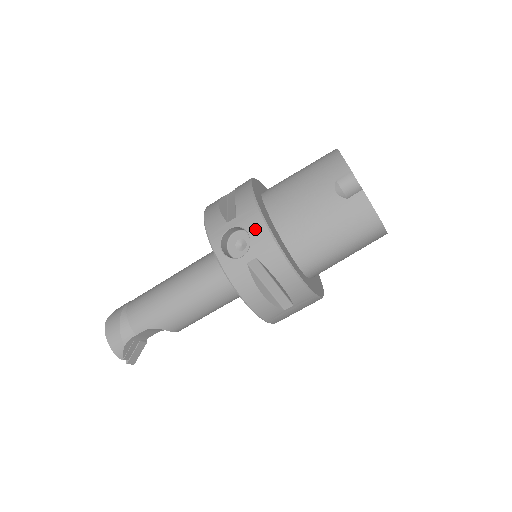
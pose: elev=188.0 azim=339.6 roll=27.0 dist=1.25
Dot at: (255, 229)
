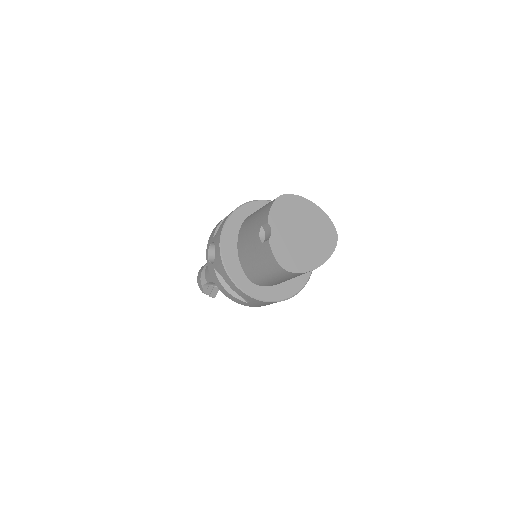
Dot at: (217, 248)
